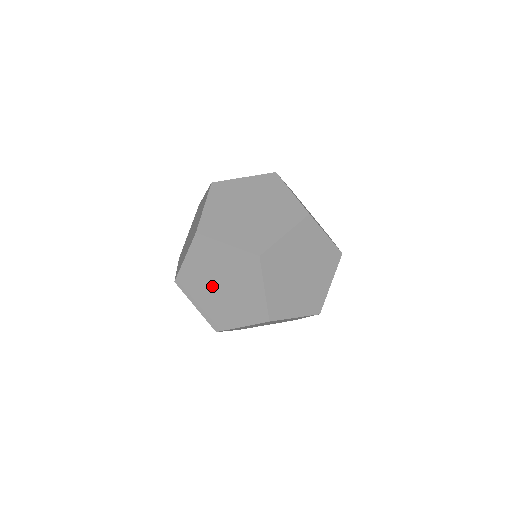
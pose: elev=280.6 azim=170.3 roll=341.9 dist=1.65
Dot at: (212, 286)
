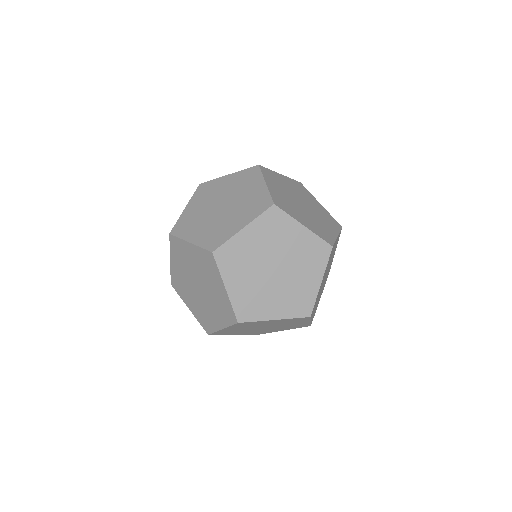
Dot at: (253, 329)
